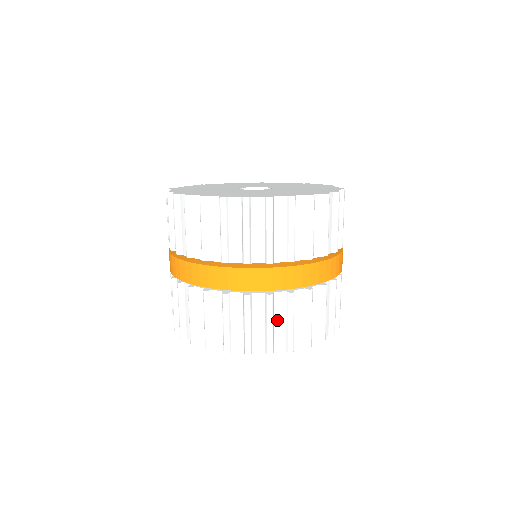
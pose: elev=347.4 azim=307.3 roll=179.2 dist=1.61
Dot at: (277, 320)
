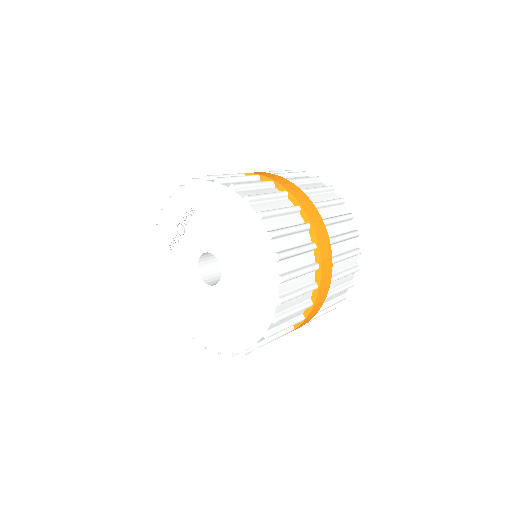
Dot at: occluded
